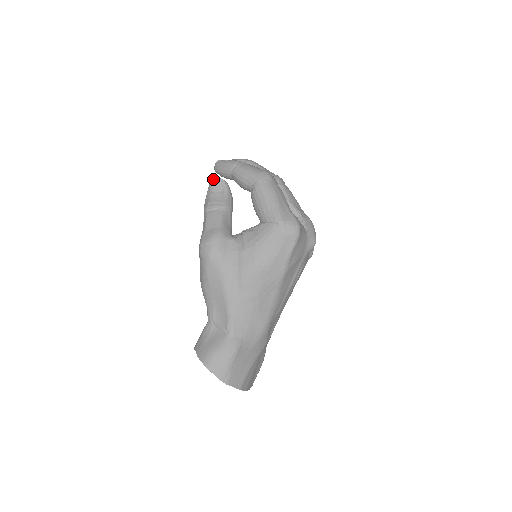
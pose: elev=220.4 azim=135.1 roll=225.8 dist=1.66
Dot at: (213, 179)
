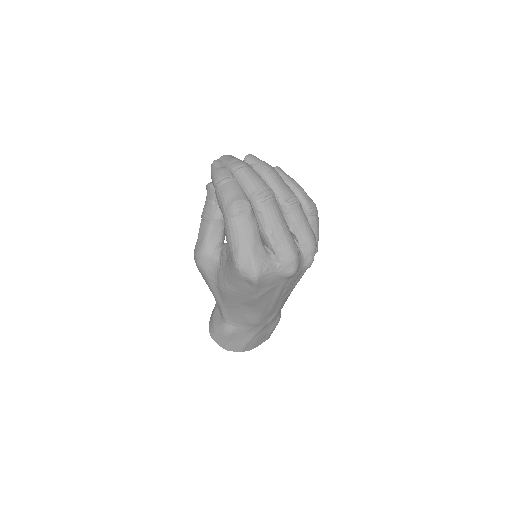
Dot at: (207, 185)
